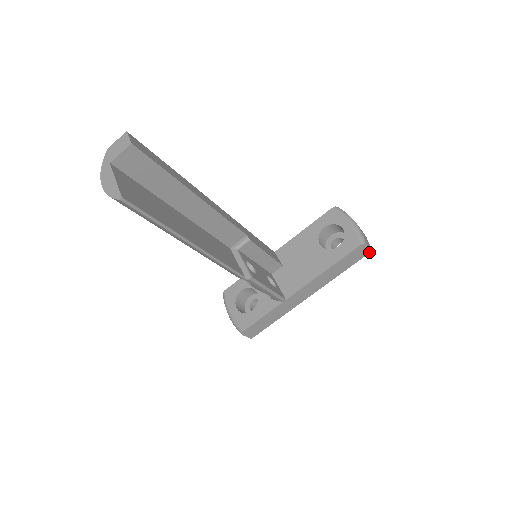
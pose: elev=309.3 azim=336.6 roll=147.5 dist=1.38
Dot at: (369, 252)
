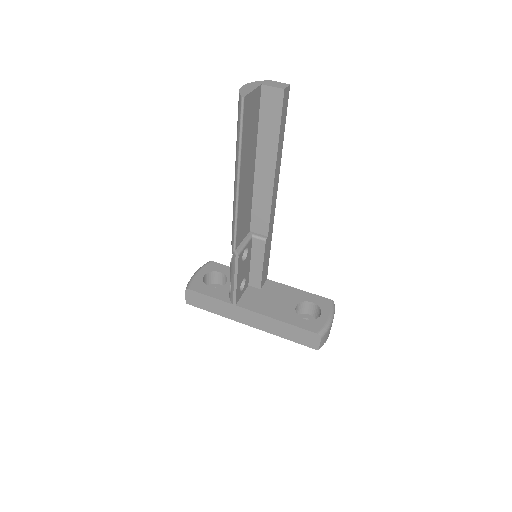
Dot at: (316, 348)
